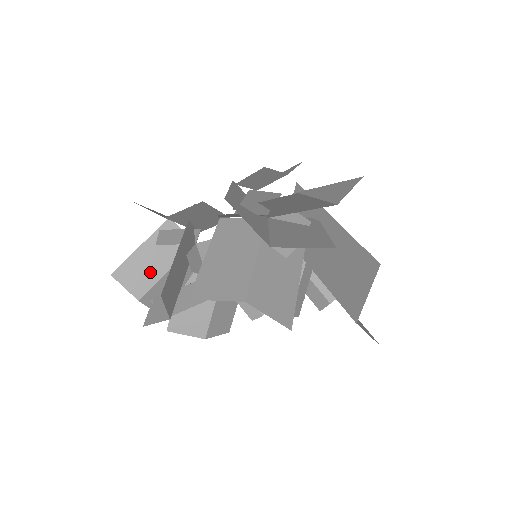
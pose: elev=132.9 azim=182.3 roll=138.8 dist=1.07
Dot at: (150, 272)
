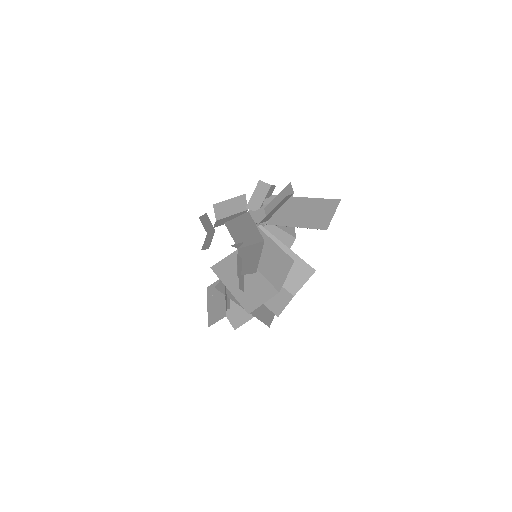
Dot at: (240, 310)
